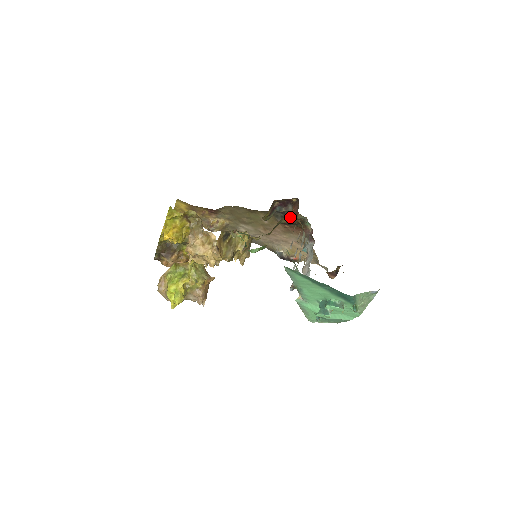
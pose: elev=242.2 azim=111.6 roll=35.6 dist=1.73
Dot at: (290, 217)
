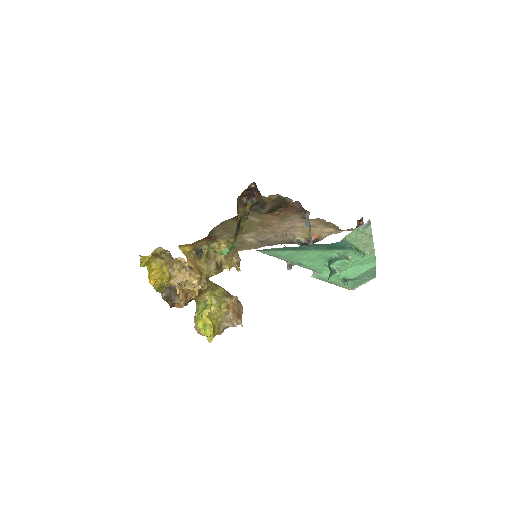
Dot at: (265, 203)
